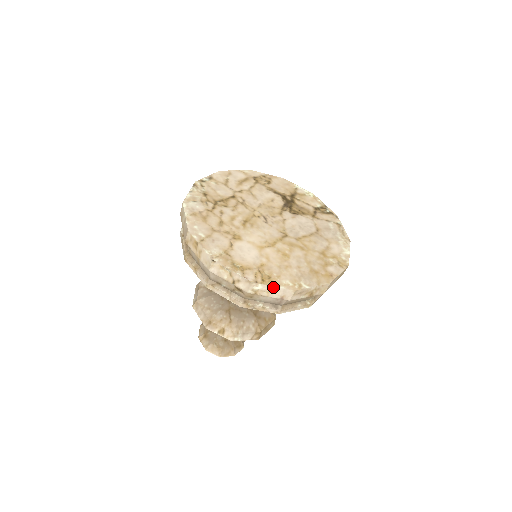
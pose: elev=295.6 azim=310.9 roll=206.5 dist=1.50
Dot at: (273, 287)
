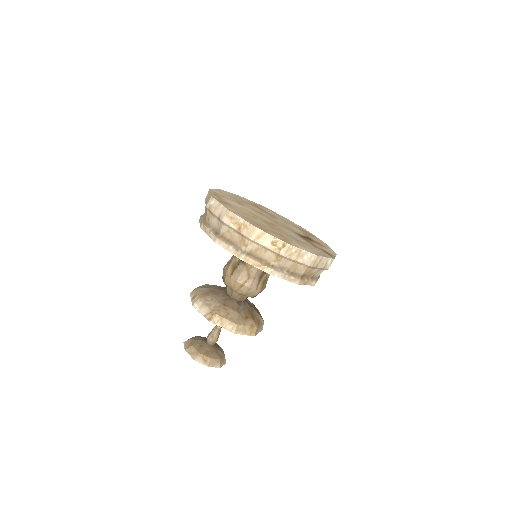
Dot at: (219, 203)
